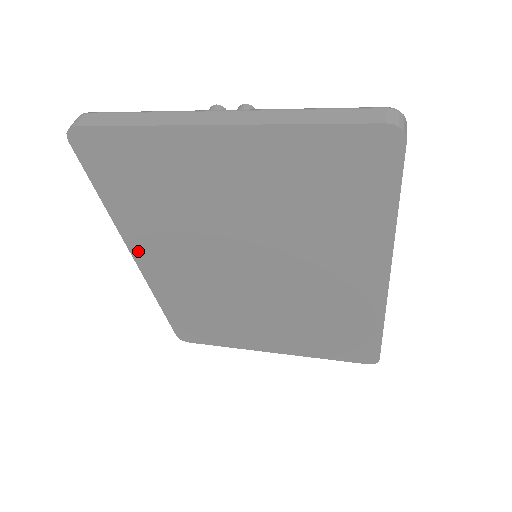
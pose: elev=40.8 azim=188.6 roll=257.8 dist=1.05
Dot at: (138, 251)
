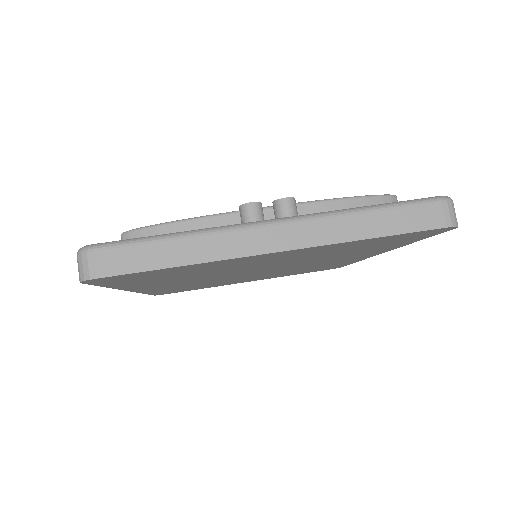
Dot at: (137, 289)
